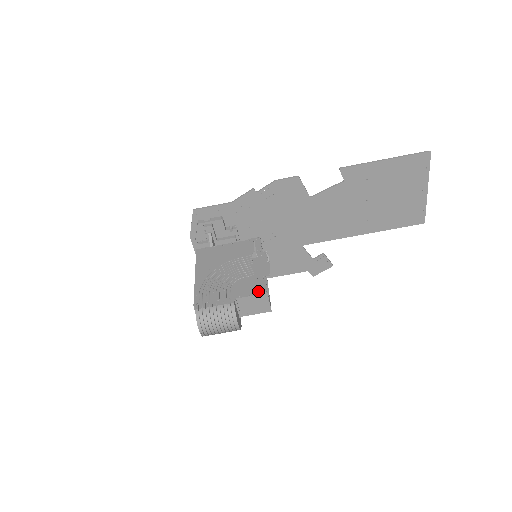
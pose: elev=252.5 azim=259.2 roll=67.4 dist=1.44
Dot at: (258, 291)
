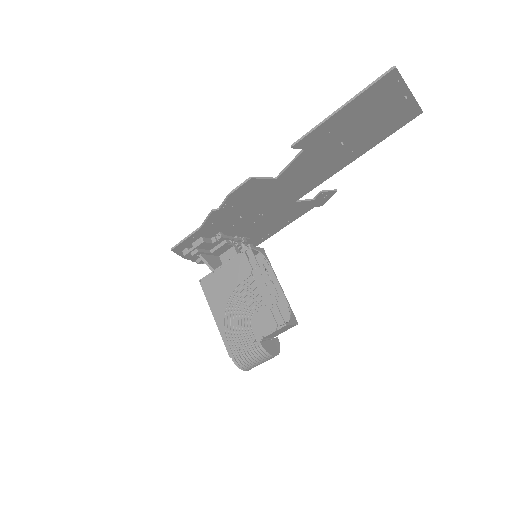
Dot at: (276, 325)
